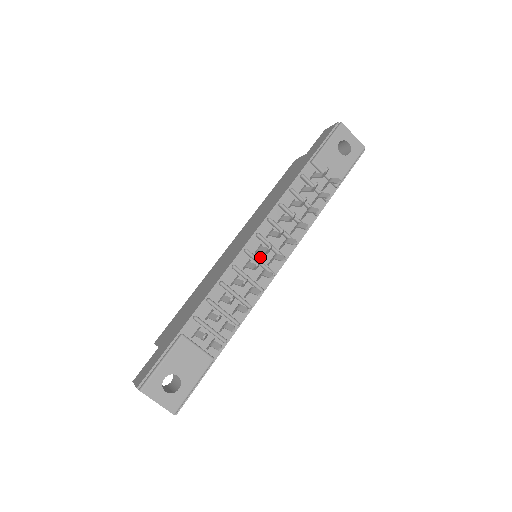
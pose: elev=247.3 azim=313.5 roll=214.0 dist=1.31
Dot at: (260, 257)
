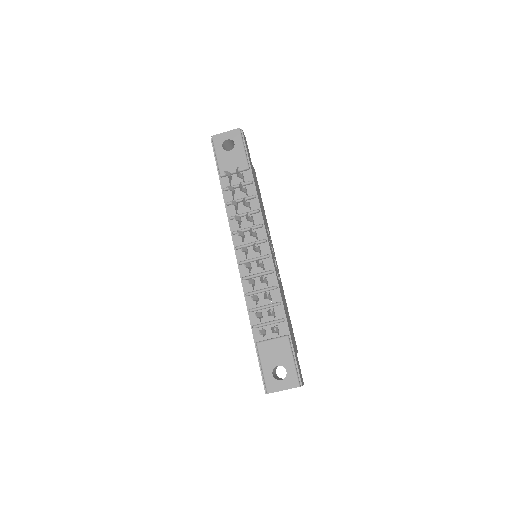
Dot at: (252, 257)
